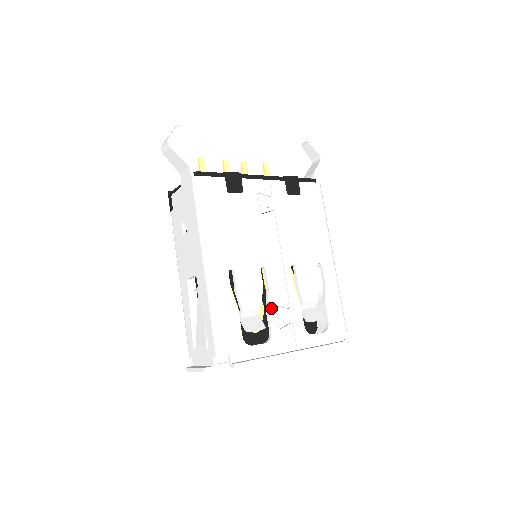
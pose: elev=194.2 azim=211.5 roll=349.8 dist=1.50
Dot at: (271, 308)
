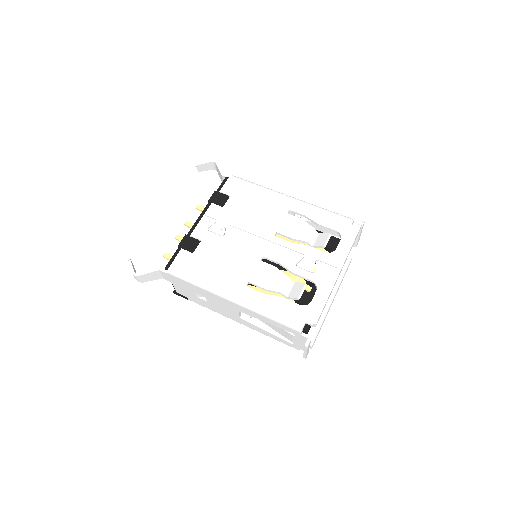
Dot at: (295, 270)
